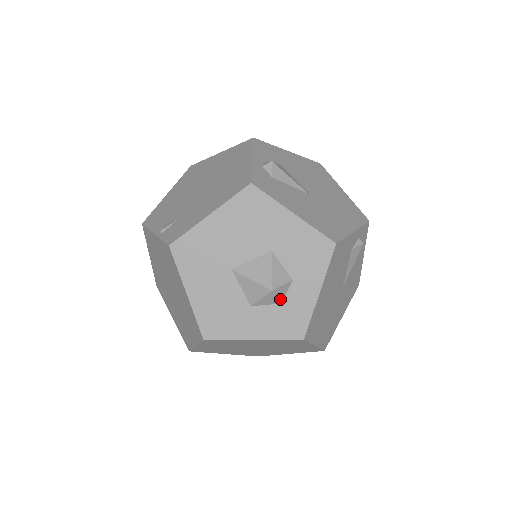
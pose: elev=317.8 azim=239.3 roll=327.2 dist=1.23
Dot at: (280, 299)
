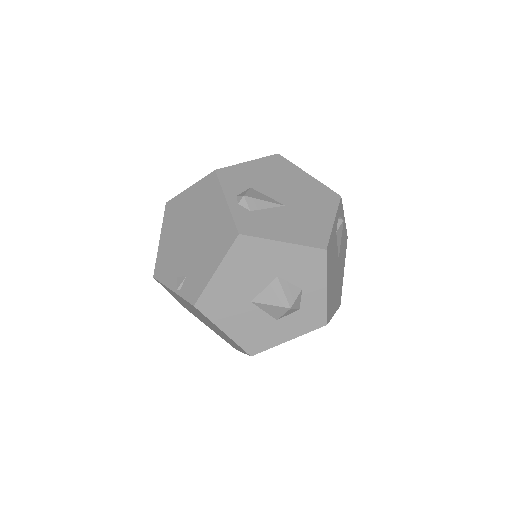
Dot at: (298, 307)
